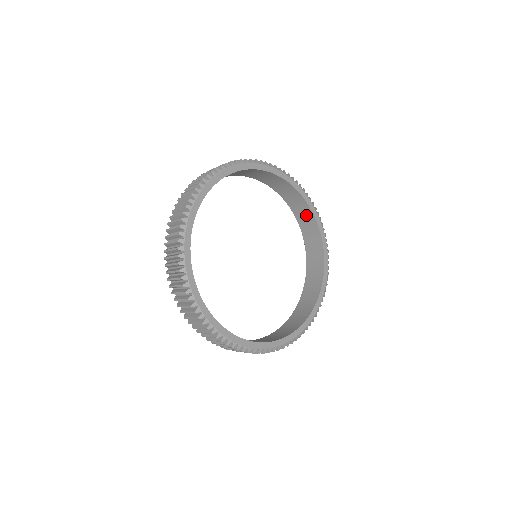
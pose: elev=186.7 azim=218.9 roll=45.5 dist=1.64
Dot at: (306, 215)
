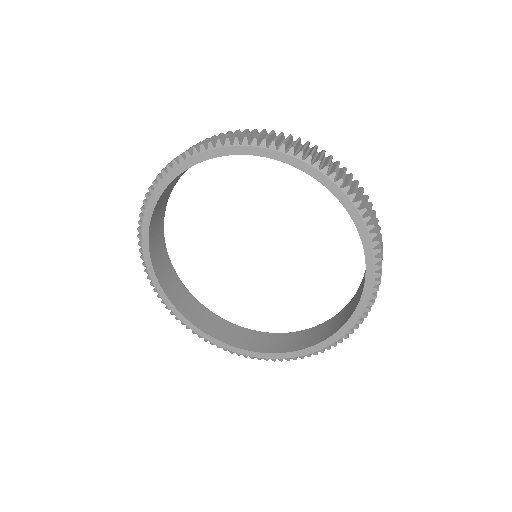
Dot at: occluded
